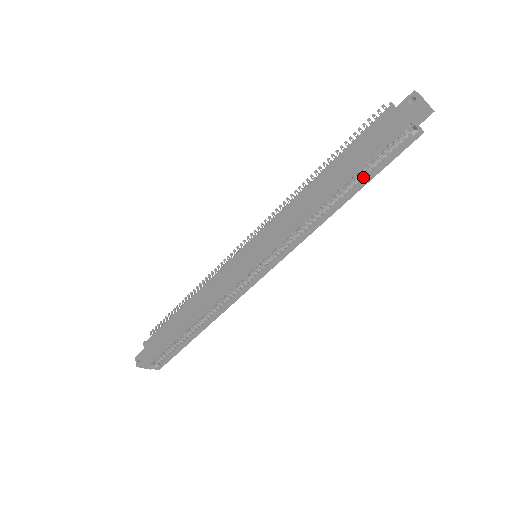
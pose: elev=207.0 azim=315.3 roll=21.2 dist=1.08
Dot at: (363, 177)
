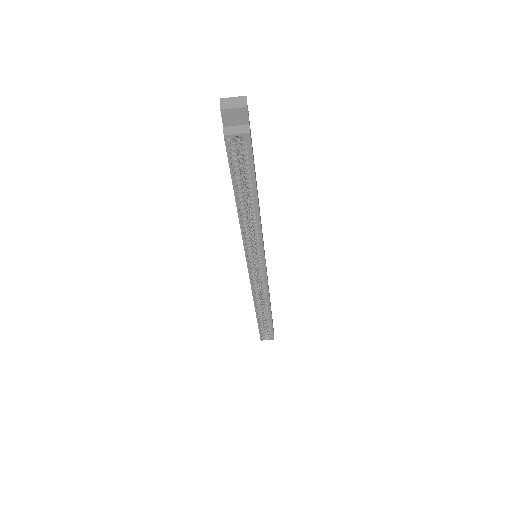
Dot at: (250, 185)
